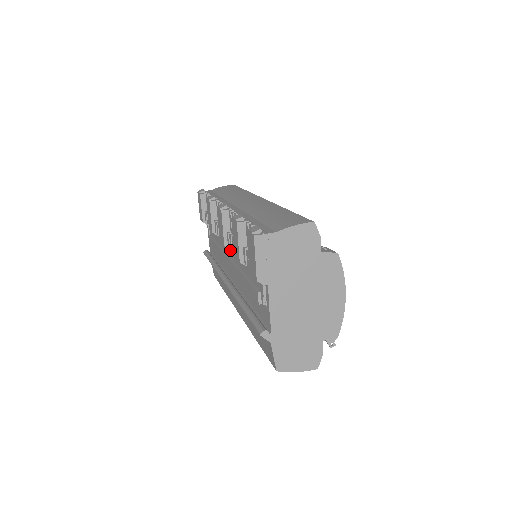
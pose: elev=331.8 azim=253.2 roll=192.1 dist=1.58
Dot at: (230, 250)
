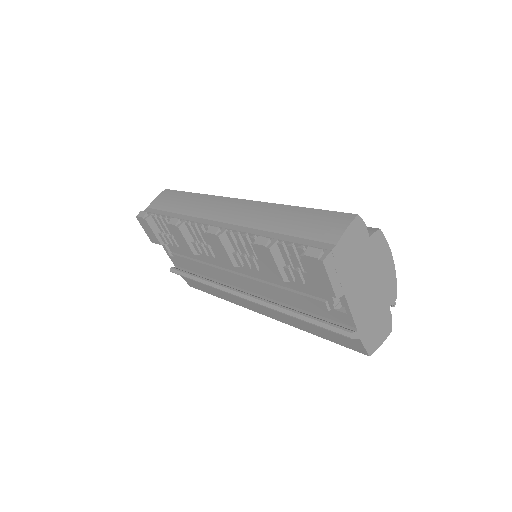
Dot at: occluded
